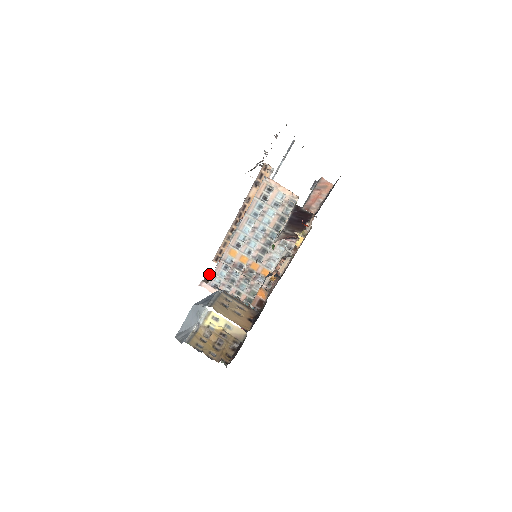
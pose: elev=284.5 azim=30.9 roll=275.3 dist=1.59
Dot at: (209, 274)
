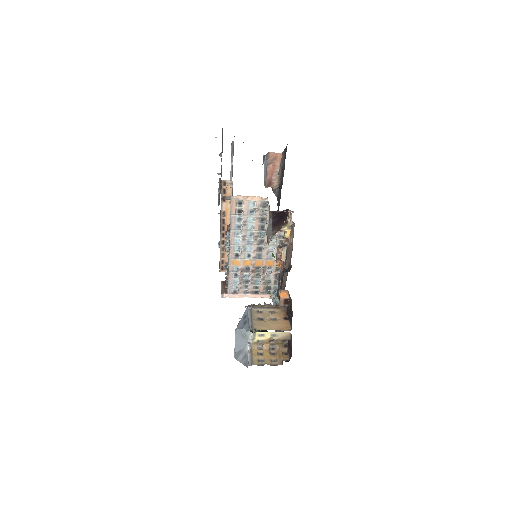
Dot at: (222, 281)
